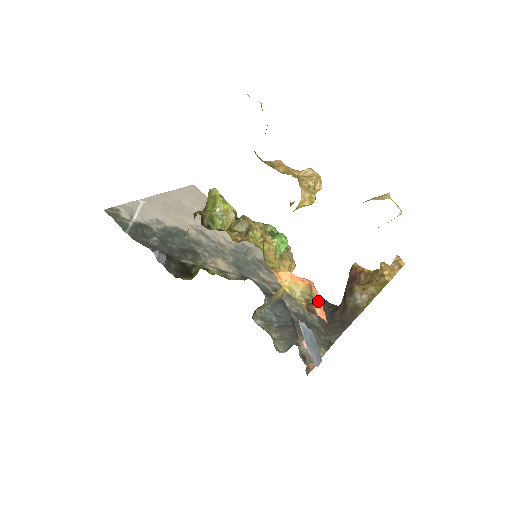
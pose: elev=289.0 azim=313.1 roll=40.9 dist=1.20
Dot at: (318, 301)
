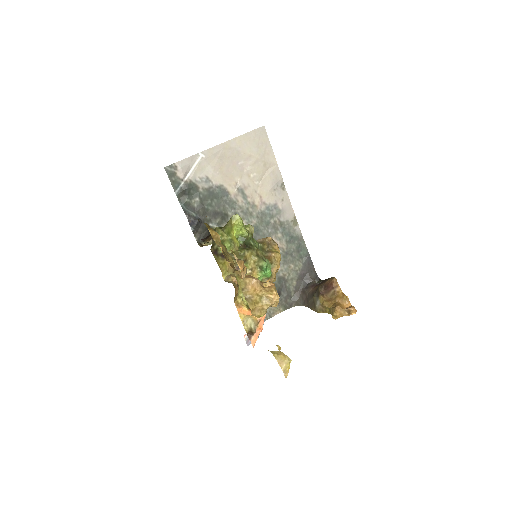
Dot at: (258, 332)
